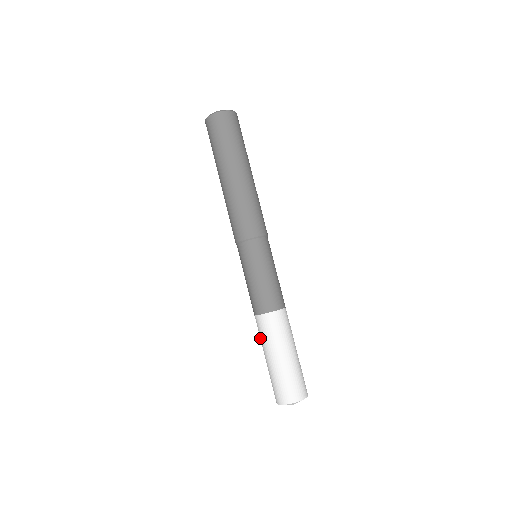
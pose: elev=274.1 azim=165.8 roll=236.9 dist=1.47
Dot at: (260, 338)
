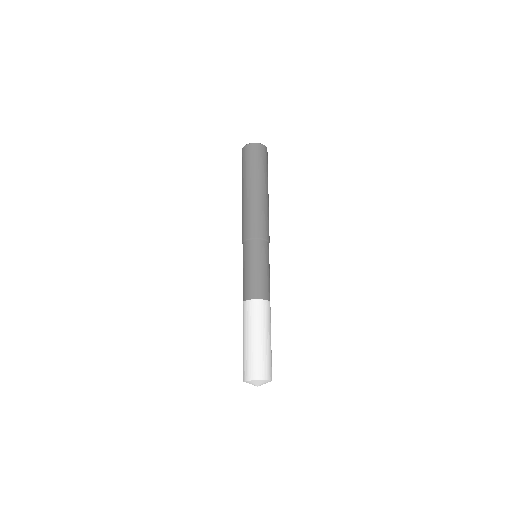
Dot at: occluded
